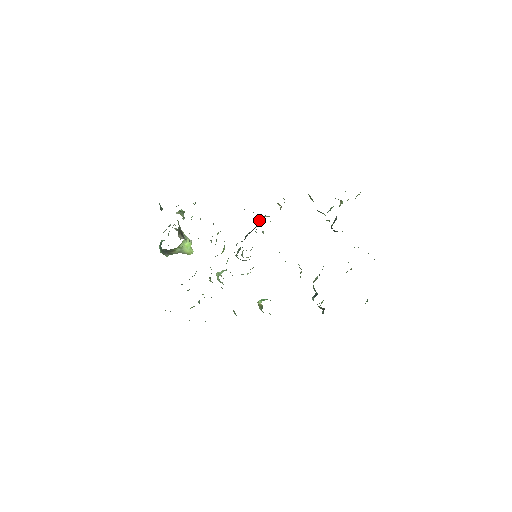
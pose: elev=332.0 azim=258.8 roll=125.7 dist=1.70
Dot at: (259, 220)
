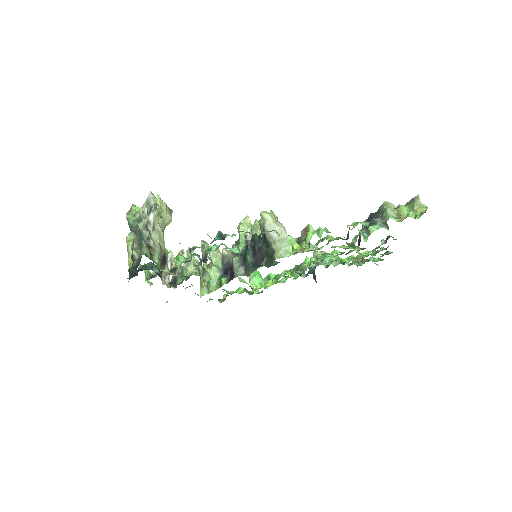
Dot at: (269, 239)
